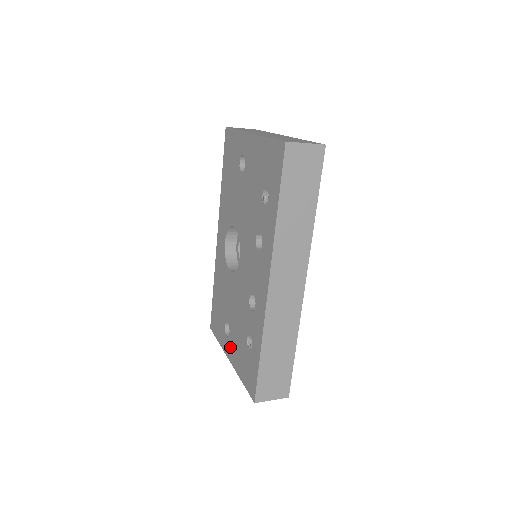
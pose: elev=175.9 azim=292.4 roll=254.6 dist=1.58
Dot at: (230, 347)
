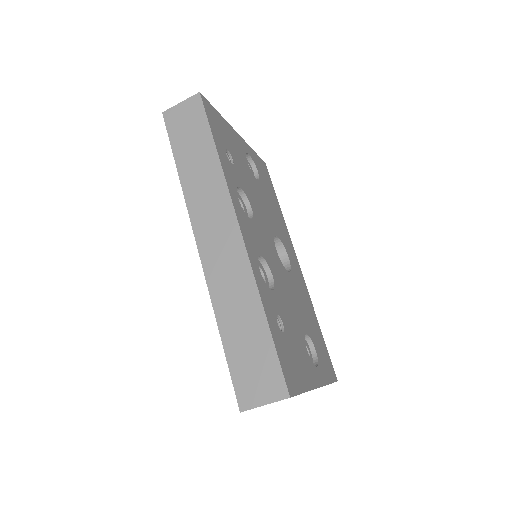
Dot at: occluded
